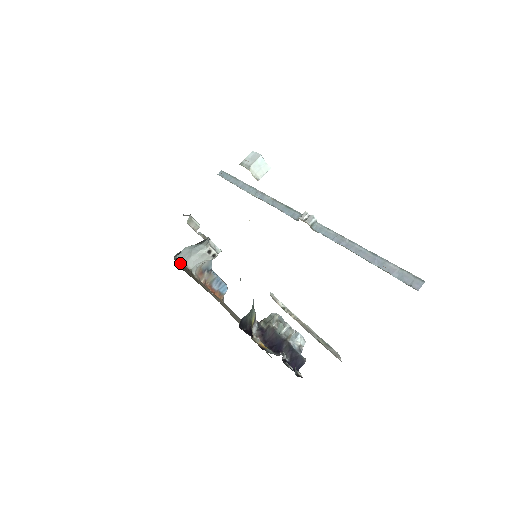
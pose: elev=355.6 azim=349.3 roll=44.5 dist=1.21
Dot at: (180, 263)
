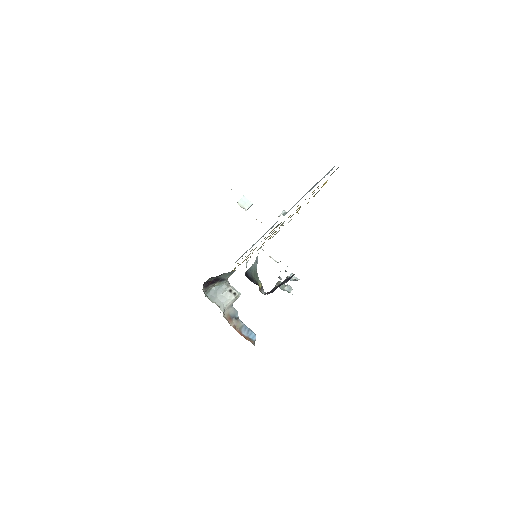
Dot at: occluded
